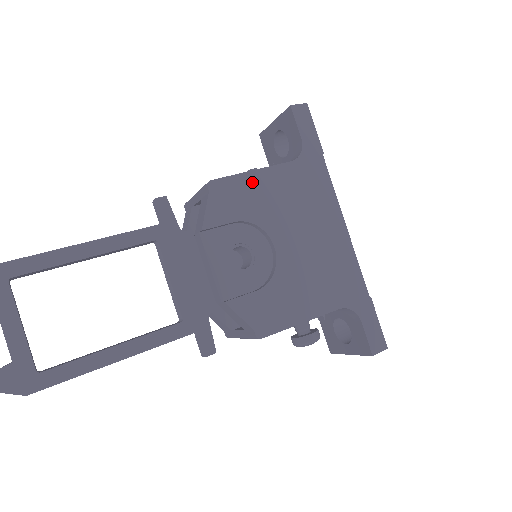
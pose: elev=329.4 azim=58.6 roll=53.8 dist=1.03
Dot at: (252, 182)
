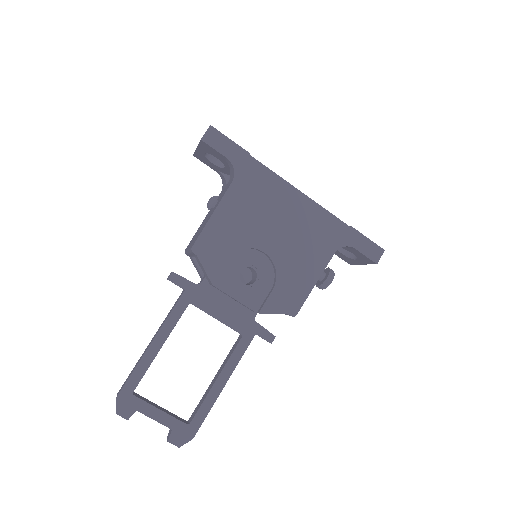
Dot at: (218, 223)
